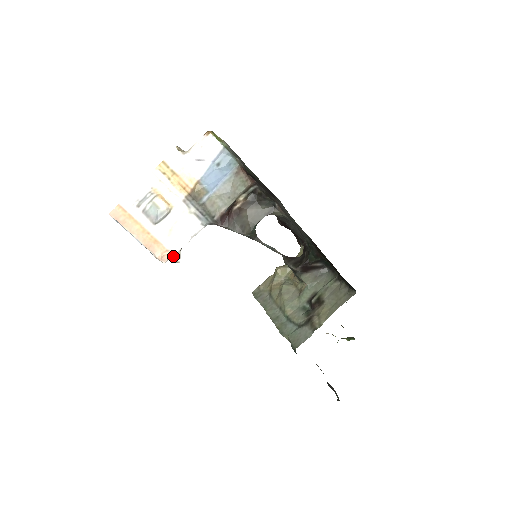
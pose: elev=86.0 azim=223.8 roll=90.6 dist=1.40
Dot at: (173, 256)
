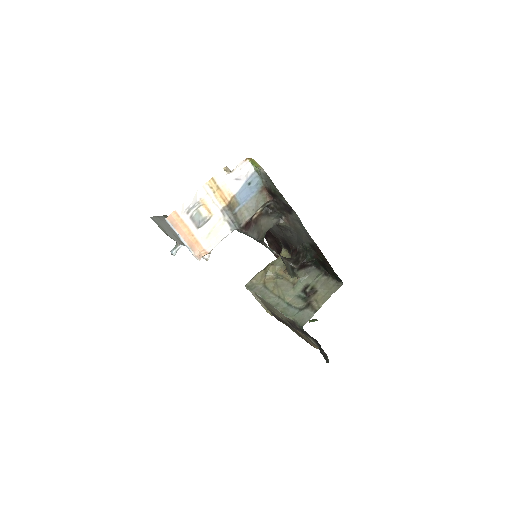
Dot at: (205, 255)
